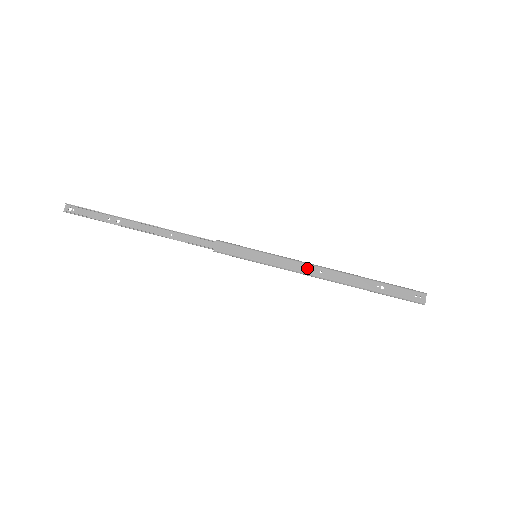
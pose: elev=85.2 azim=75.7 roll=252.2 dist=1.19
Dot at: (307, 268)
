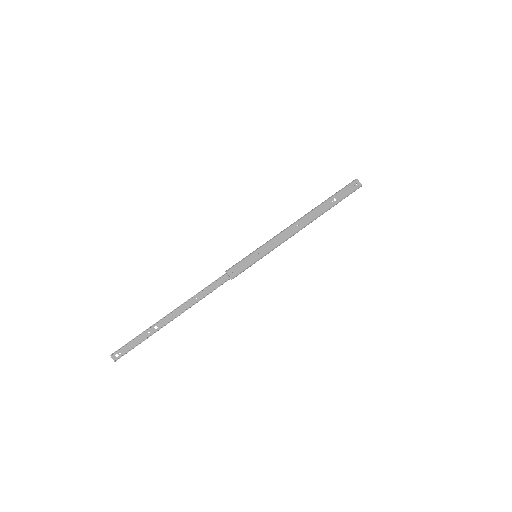
Dot at: (289, 232)
